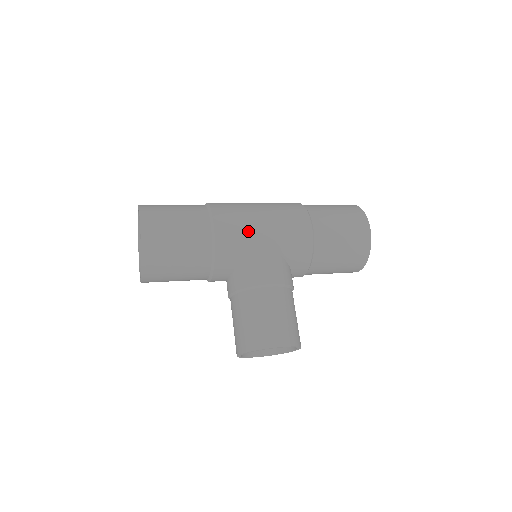
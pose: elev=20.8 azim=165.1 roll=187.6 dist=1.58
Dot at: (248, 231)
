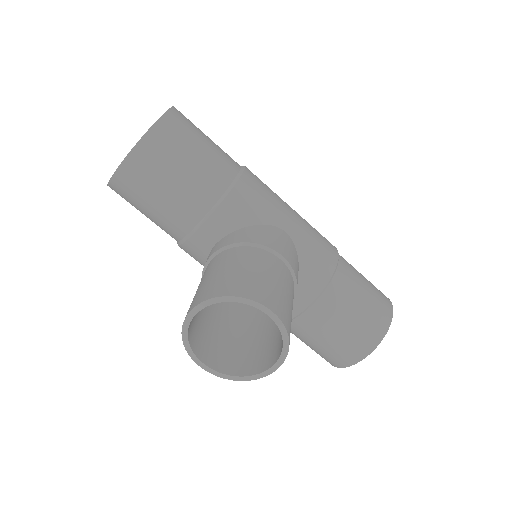
Dot at: (276, 202)
